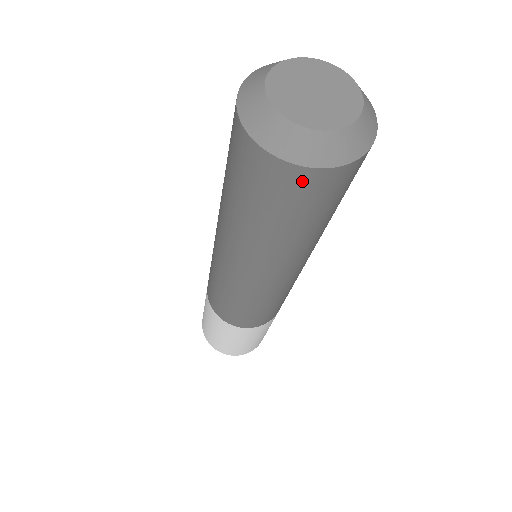
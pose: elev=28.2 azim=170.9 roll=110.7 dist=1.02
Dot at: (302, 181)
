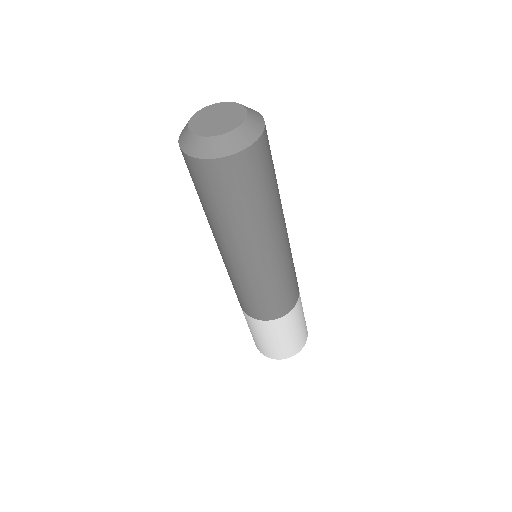
Dot at: (233, 166)
